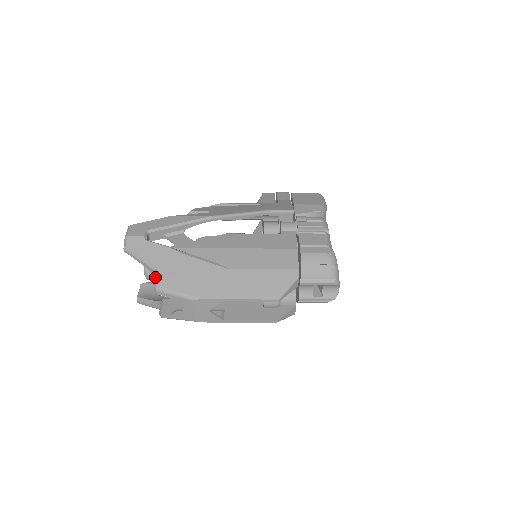
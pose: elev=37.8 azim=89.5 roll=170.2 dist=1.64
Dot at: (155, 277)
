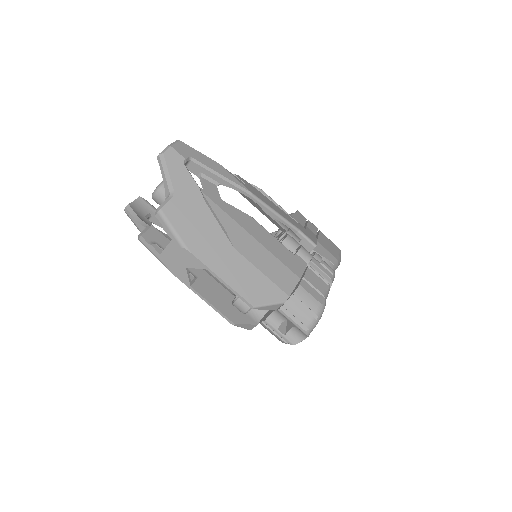
Dot at: (166, 200)
